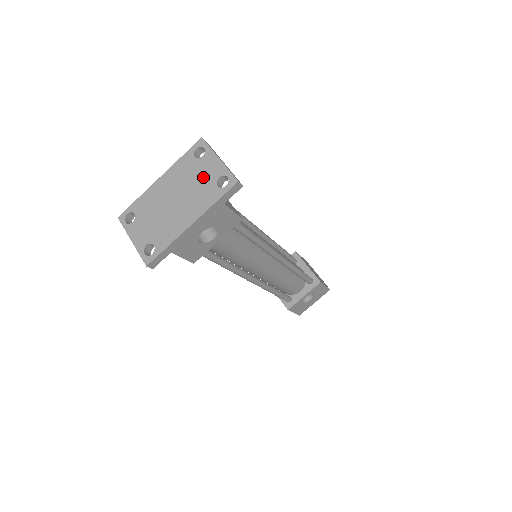
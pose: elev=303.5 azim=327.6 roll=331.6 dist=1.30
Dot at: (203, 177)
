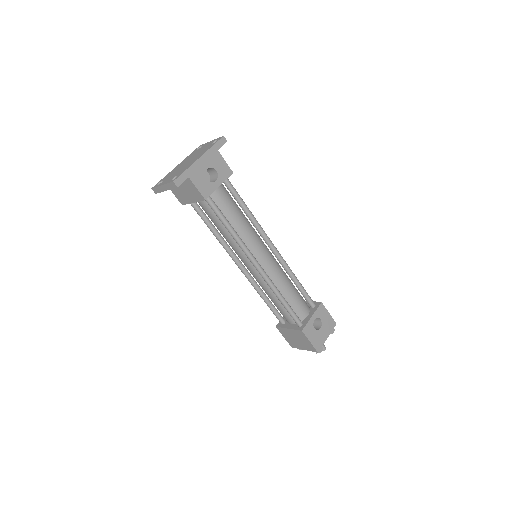
Dot at: (203, 148)
